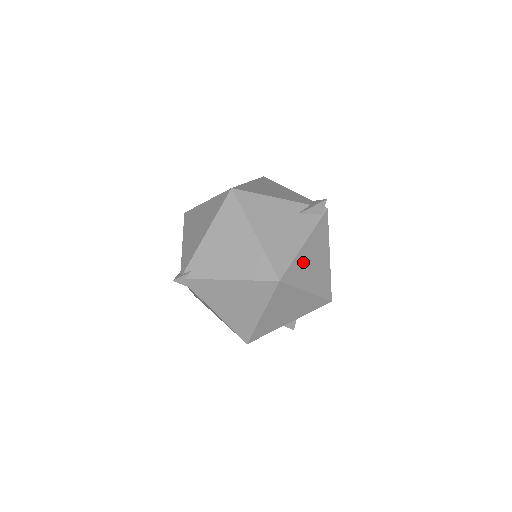
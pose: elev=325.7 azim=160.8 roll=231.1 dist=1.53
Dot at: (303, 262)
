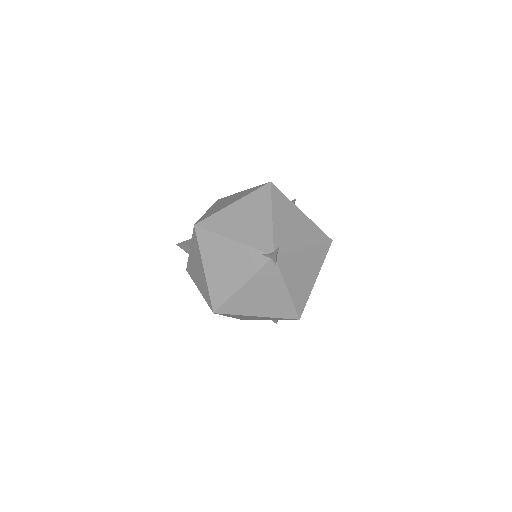
Dot at: occluded
